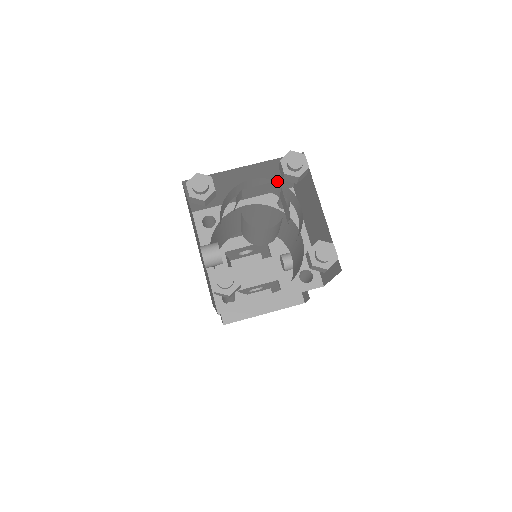
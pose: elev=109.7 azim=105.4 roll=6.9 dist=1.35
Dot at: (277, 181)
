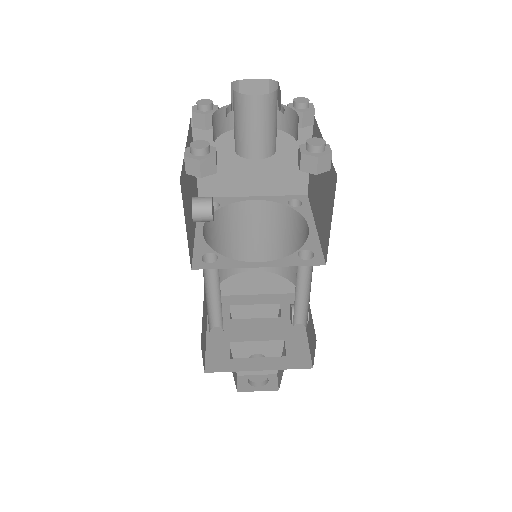
Dot at: (289, 170)
